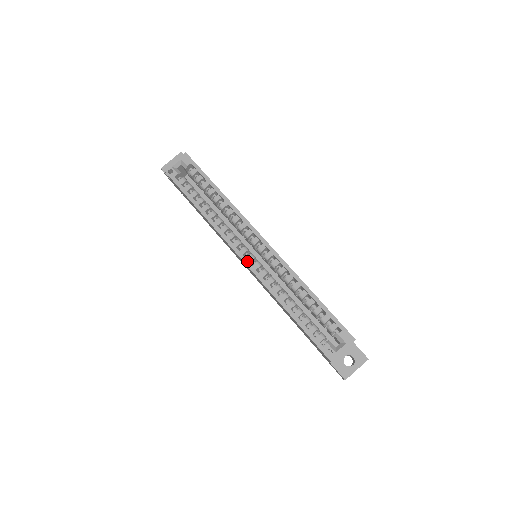
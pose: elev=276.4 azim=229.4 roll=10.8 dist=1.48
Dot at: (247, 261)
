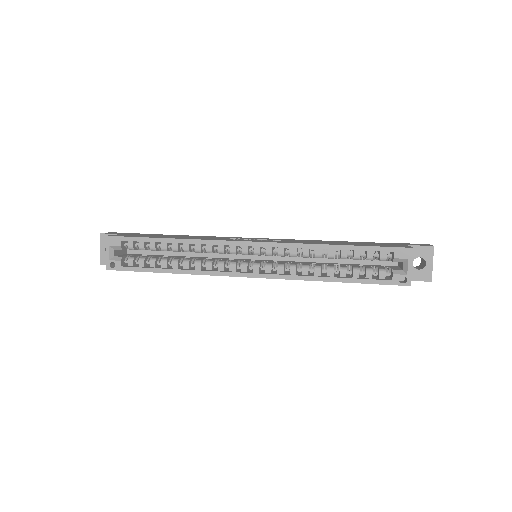
Dot at: (257, 274)
